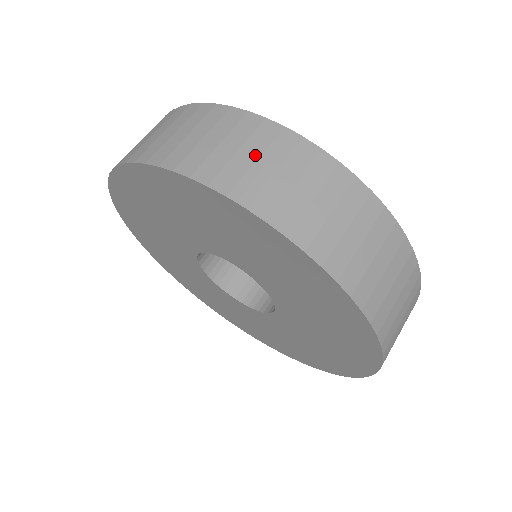
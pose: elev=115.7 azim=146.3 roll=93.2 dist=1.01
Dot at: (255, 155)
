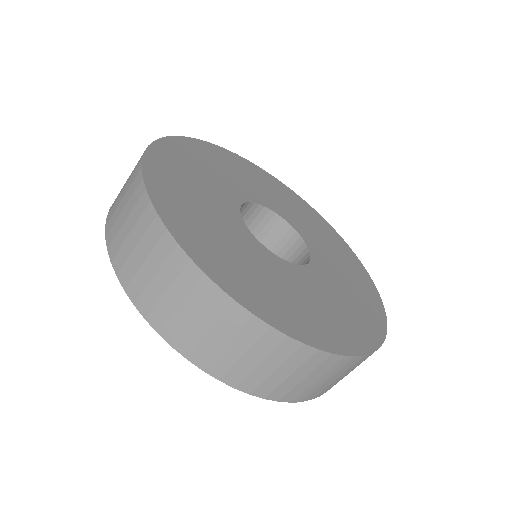
Dot at: (316, 378)
